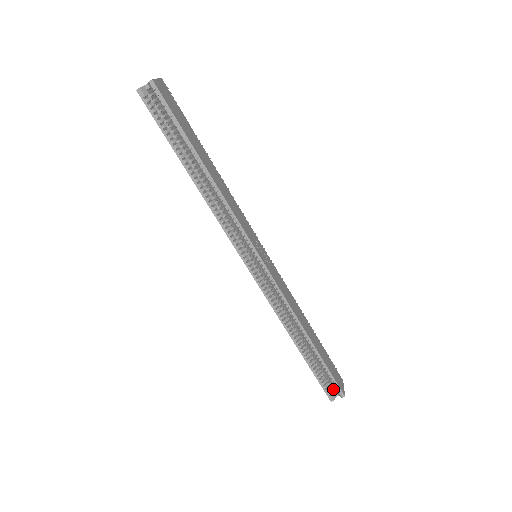
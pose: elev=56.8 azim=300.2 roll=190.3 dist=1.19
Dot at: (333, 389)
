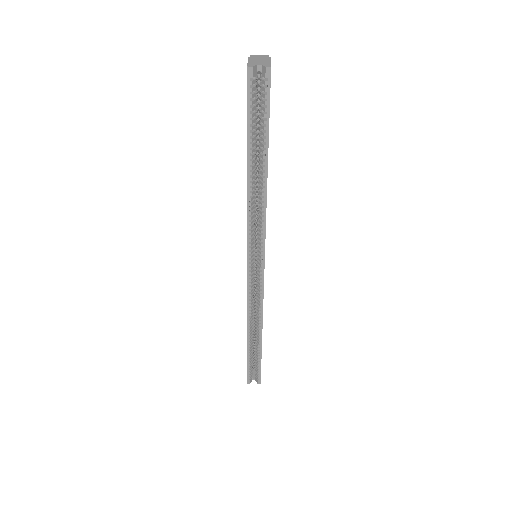
Dot at: (253, 374)
